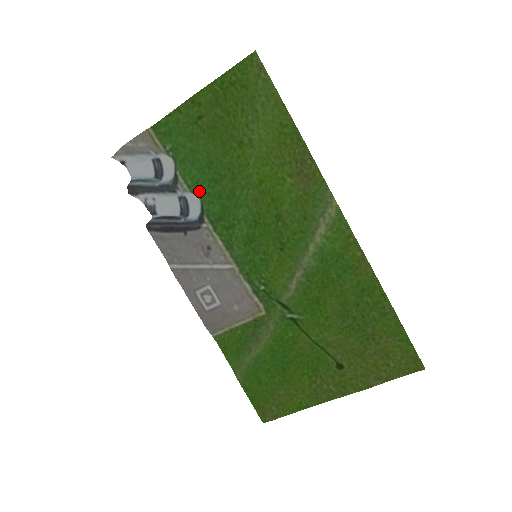
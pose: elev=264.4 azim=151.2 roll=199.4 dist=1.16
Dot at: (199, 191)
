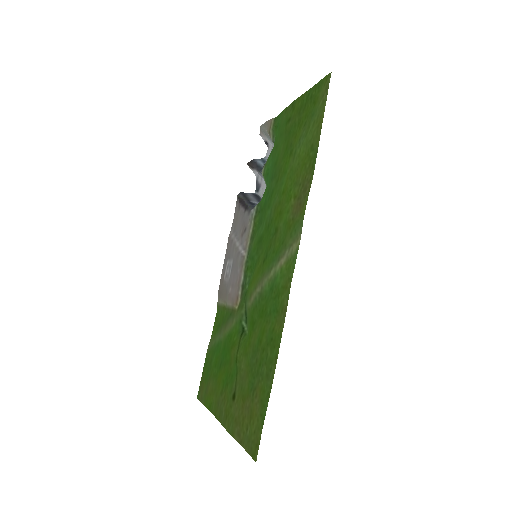
Dot at: (266, 182)
